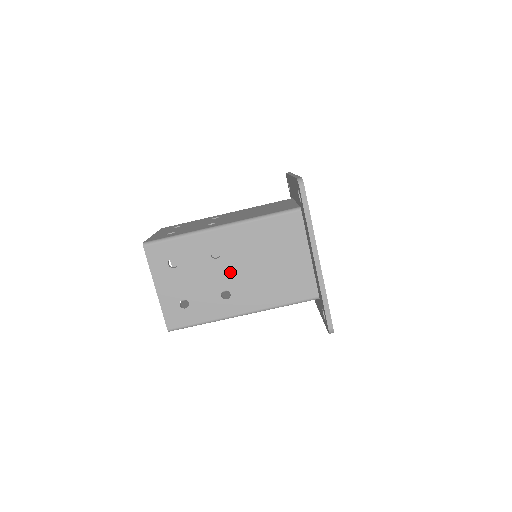
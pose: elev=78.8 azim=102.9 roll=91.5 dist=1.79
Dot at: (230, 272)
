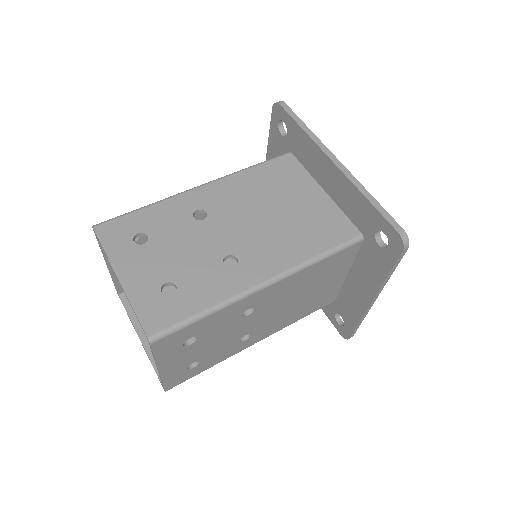
Dot at: (227, 232)
